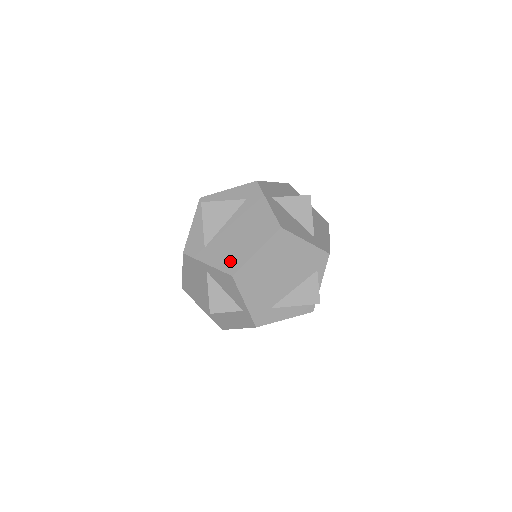
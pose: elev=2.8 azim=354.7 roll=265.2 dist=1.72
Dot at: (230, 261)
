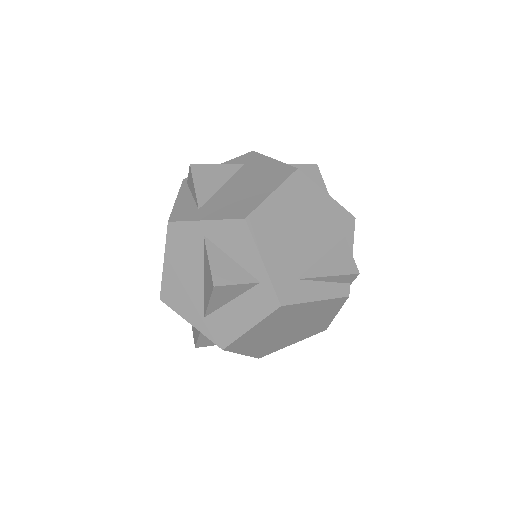
Dot at: (238, 208)
